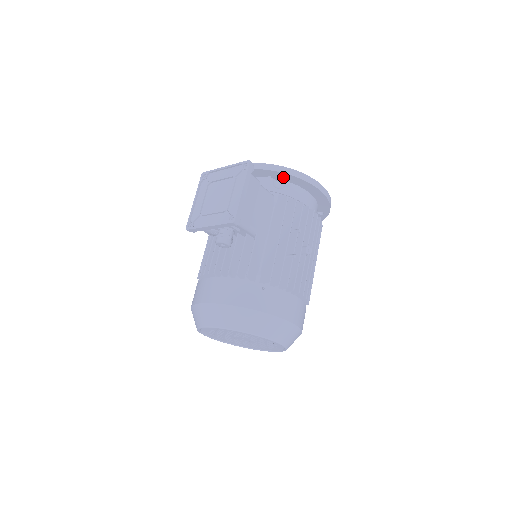
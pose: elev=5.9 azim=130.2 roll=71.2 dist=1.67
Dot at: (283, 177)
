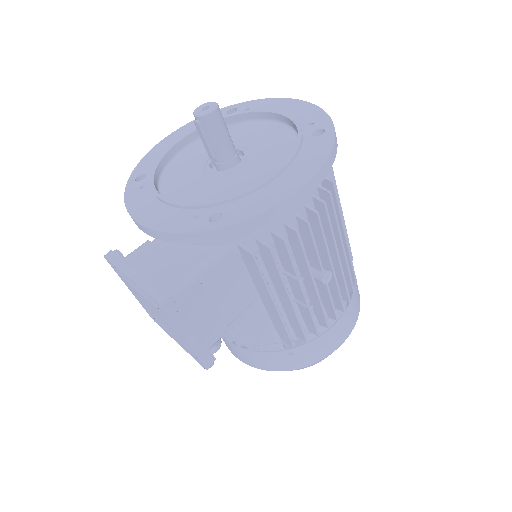
Dot at: occluded
